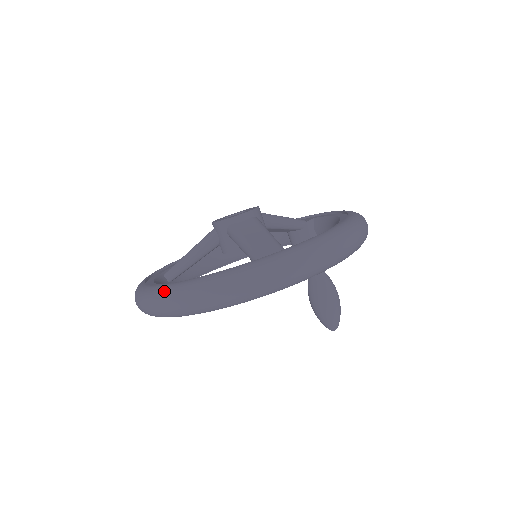
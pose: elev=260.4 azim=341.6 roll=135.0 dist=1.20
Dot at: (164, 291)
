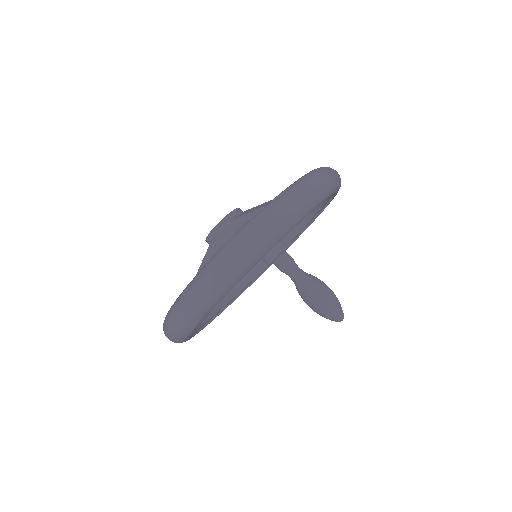
Dot at: (224, 249)
